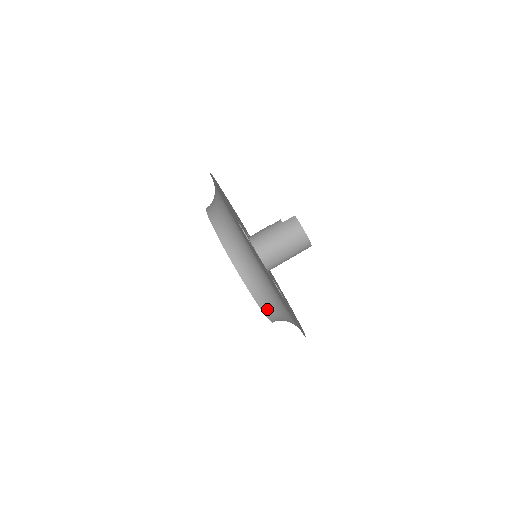
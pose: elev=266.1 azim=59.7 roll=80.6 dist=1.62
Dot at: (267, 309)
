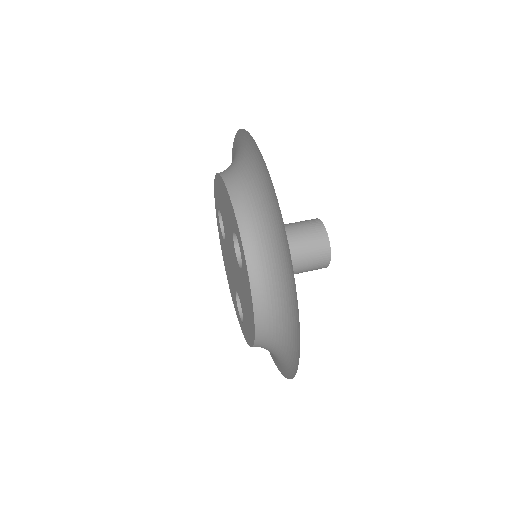
Dot at: (232, 184)
